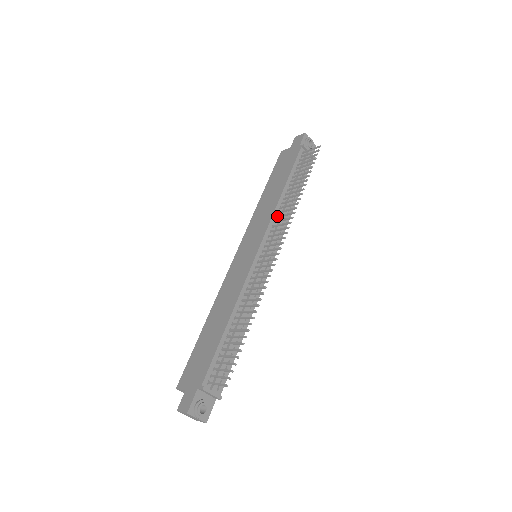
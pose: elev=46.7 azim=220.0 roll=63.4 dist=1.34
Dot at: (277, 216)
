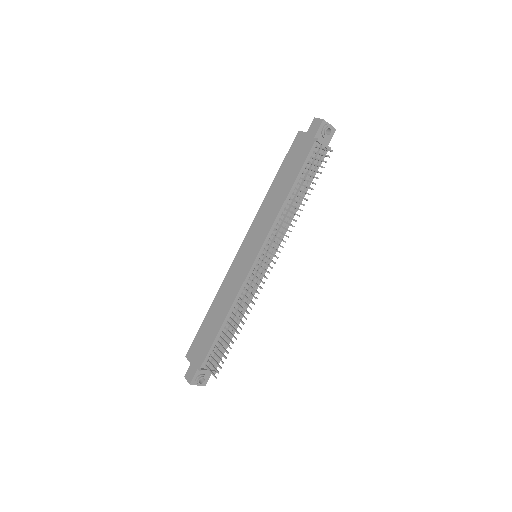
Dot at: (277, 224)
